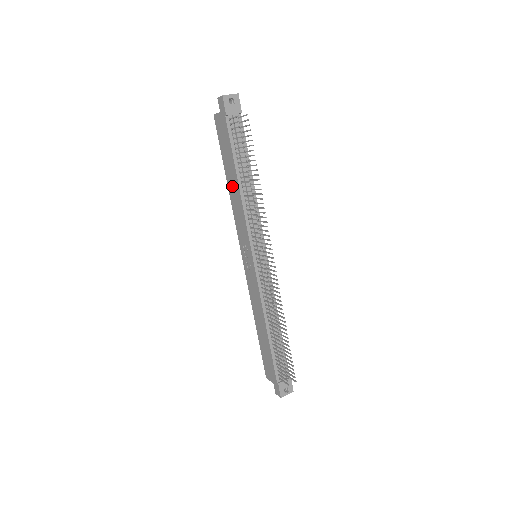
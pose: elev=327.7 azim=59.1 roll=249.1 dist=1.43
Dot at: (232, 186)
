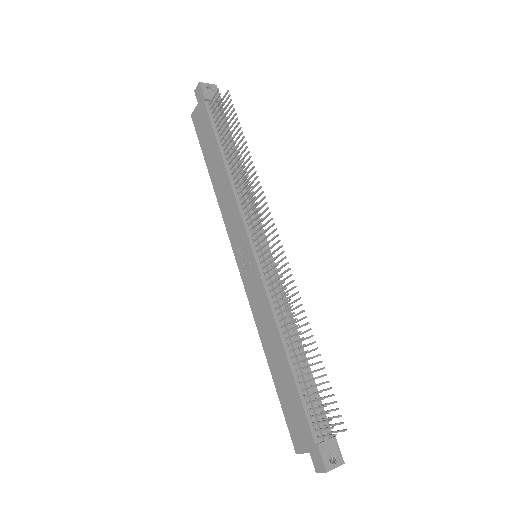
Dot at: (217, 177)
